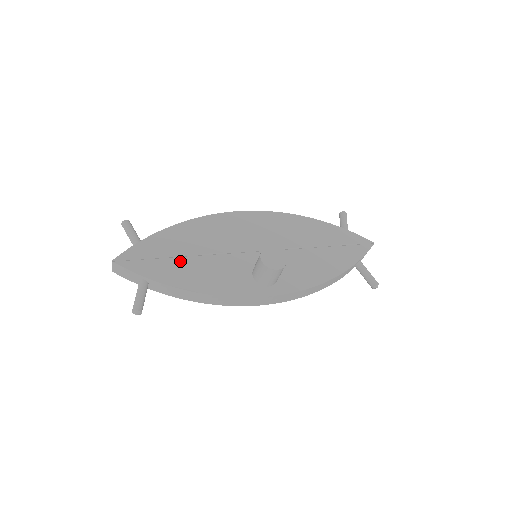
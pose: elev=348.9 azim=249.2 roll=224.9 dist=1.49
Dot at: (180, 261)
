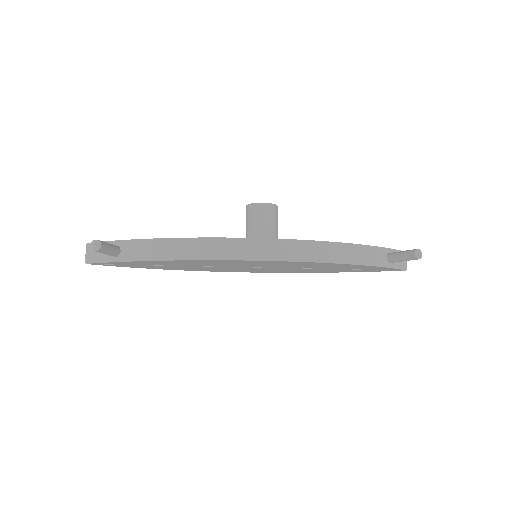
Dot at: occluded
